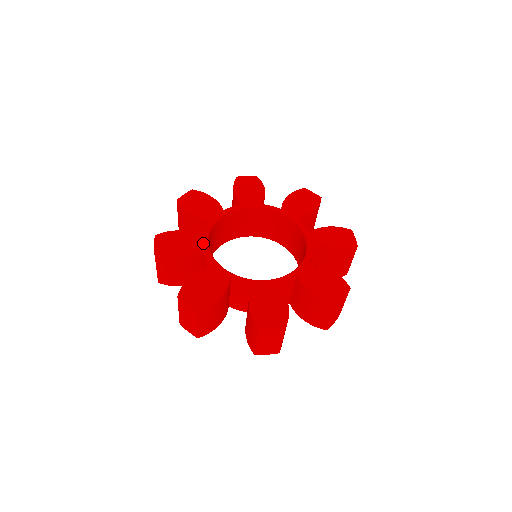
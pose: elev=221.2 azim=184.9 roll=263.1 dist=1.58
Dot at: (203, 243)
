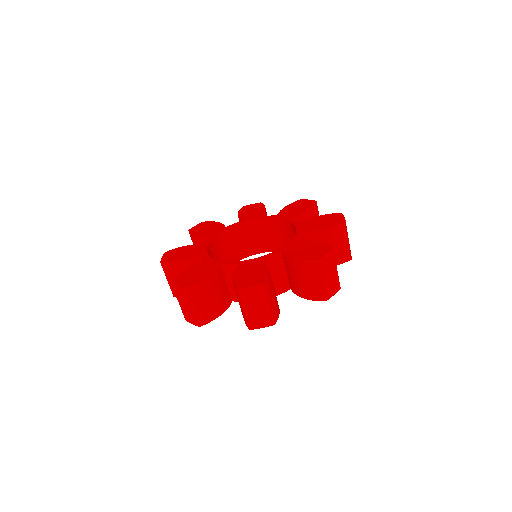
Dot at: (202, 249)
